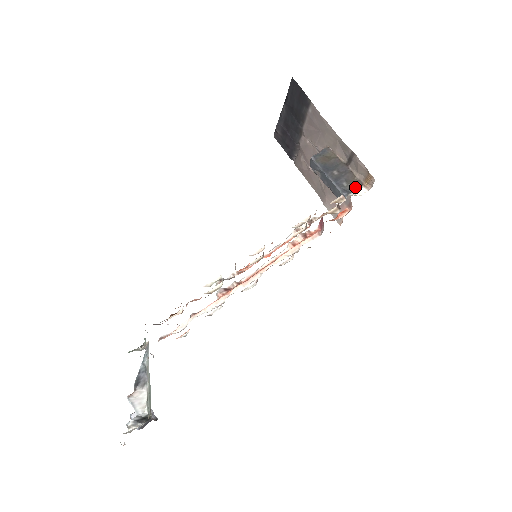
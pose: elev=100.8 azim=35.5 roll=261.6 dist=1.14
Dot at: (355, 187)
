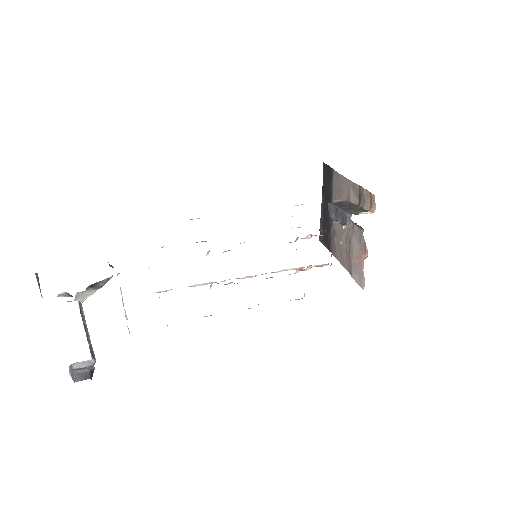
Dot at: (361, 212)
